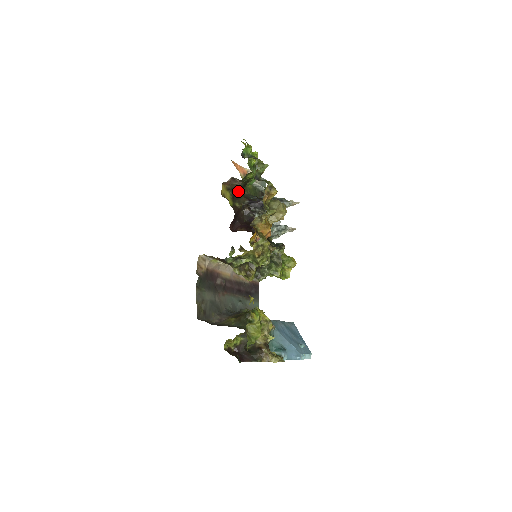
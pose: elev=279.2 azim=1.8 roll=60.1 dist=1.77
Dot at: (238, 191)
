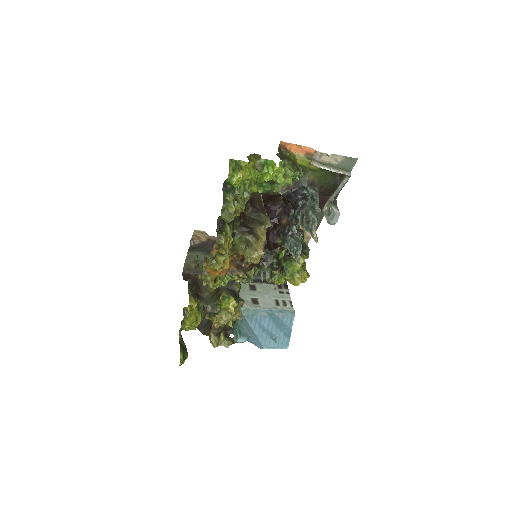
Dot at: occluded
